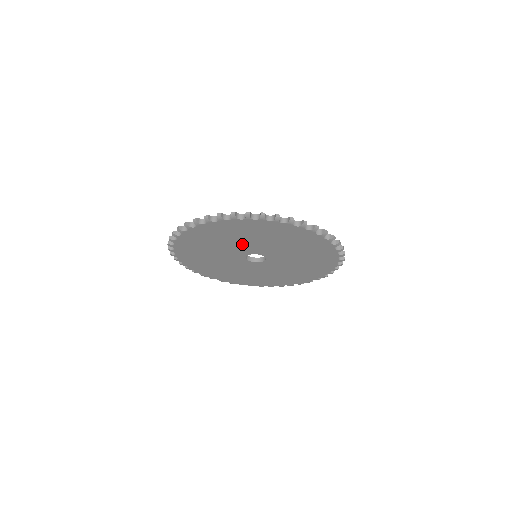
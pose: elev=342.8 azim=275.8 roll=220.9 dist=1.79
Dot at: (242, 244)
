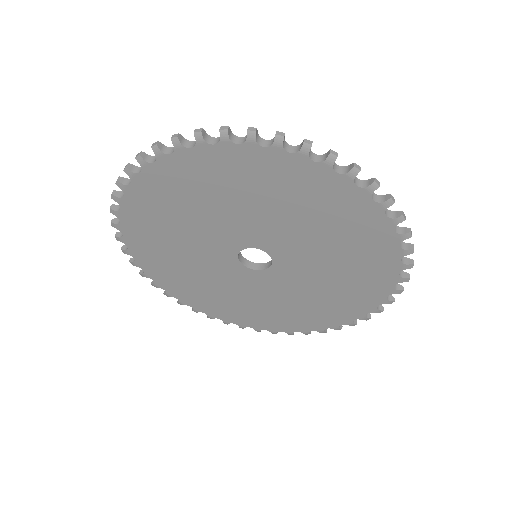
Dot at: (235, 218)
